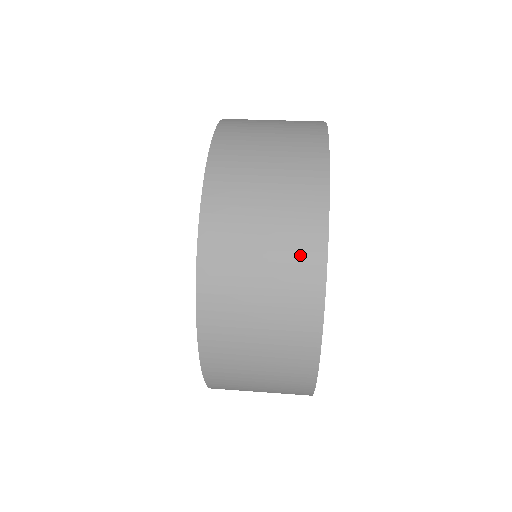
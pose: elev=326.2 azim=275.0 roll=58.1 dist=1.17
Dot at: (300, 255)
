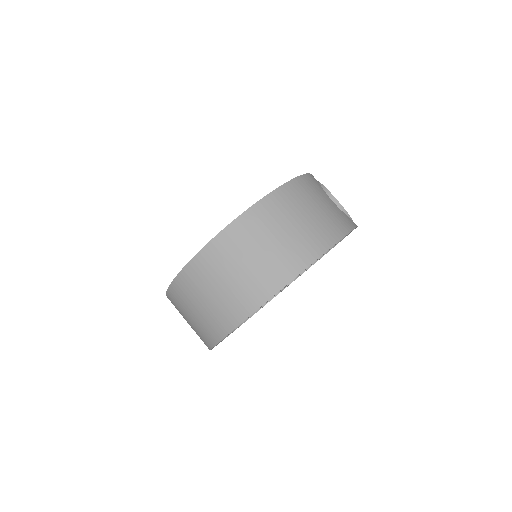
Dot at: (228, 312)
